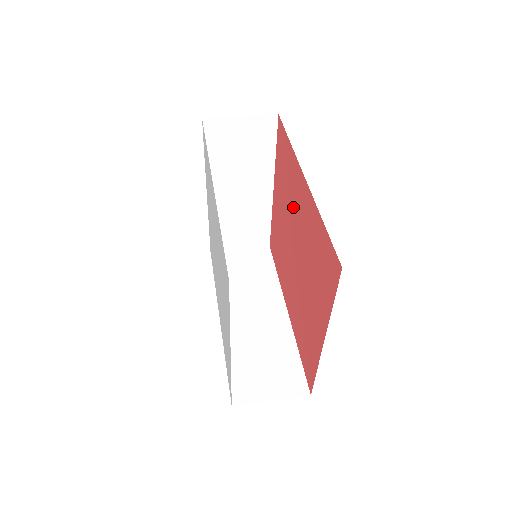
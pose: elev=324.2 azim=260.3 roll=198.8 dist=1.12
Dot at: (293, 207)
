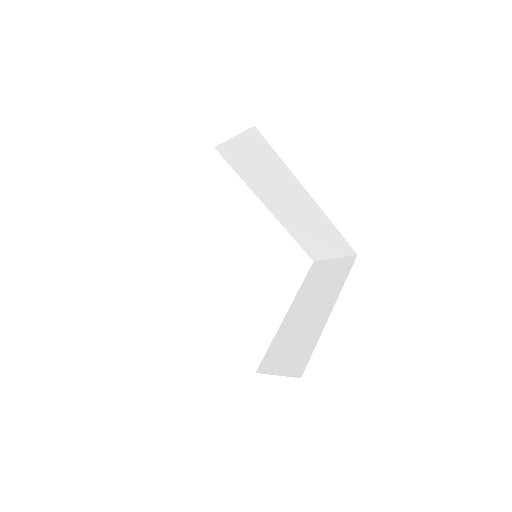
Dot at: occluded
